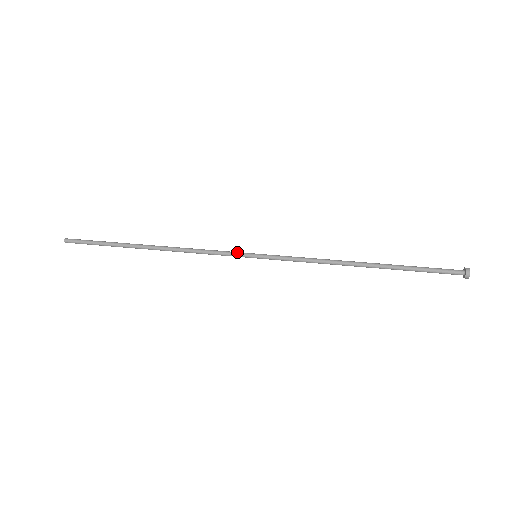
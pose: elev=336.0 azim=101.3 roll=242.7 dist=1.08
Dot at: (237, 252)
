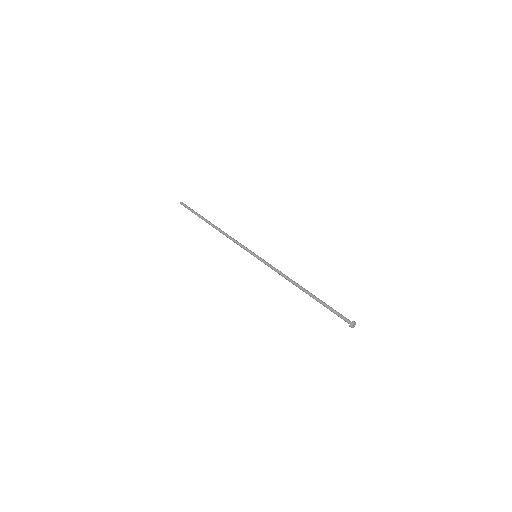
Dot at: (248, 249)
